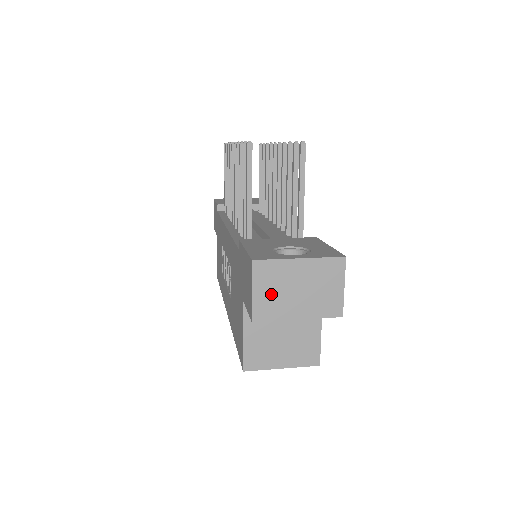
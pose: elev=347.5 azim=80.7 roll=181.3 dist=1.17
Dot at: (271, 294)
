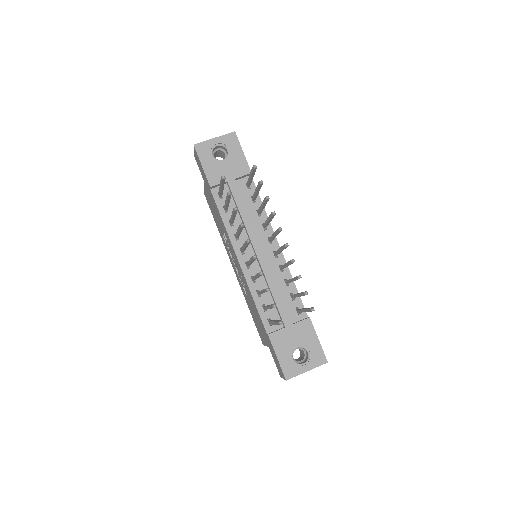
Dot at: occluded
